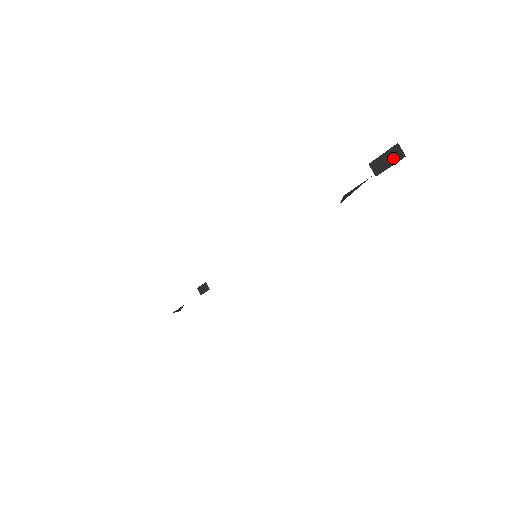
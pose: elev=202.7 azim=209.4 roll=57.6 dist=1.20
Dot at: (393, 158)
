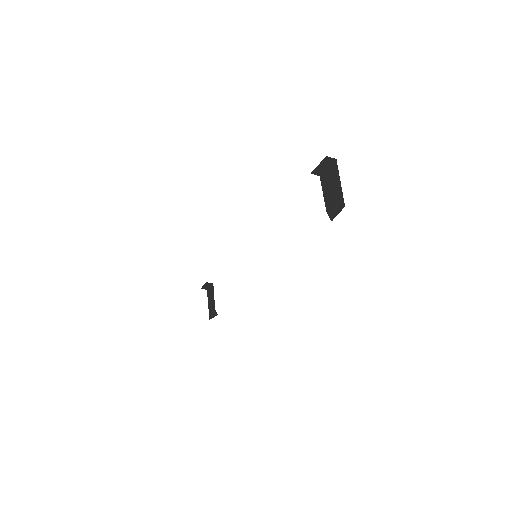
Dot at: (327, 164)
